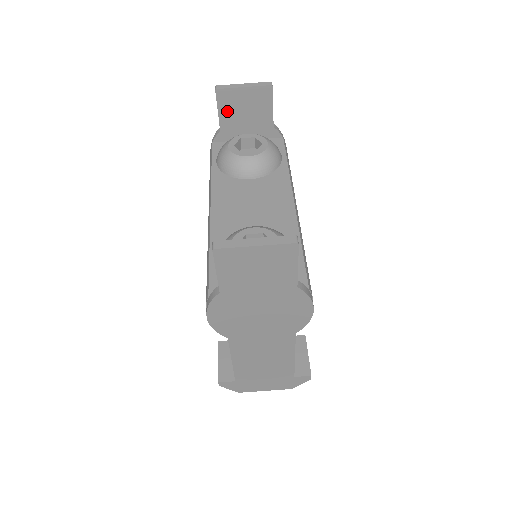
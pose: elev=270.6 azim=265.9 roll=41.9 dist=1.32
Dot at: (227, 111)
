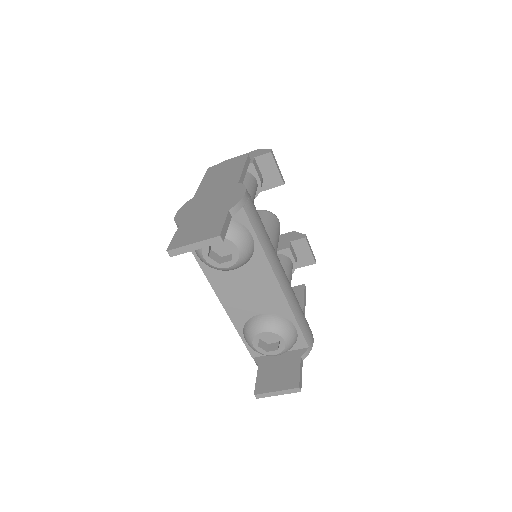
Dot at: occluded
